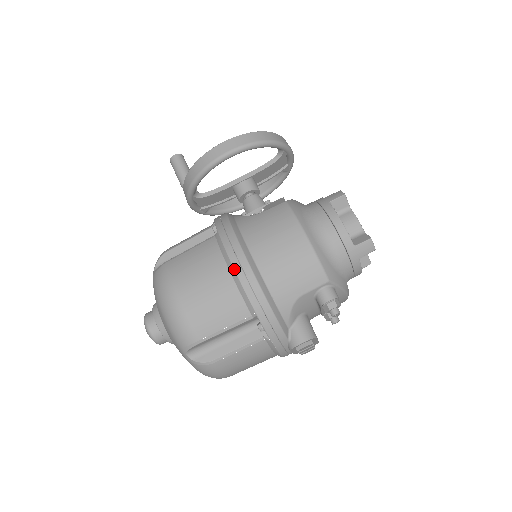
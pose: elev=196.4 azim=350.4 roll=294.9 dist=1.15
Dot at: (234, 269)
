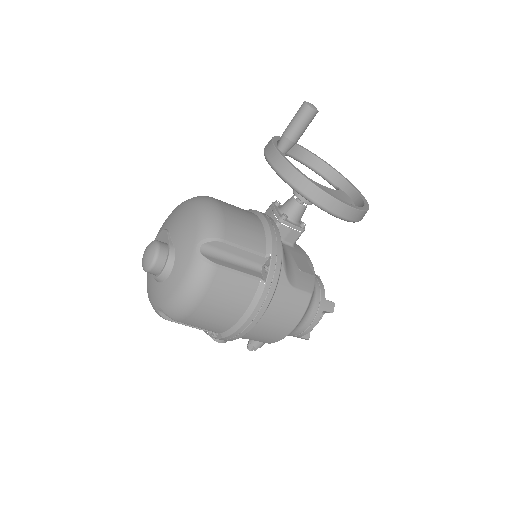
Dot at: (246, 322)
